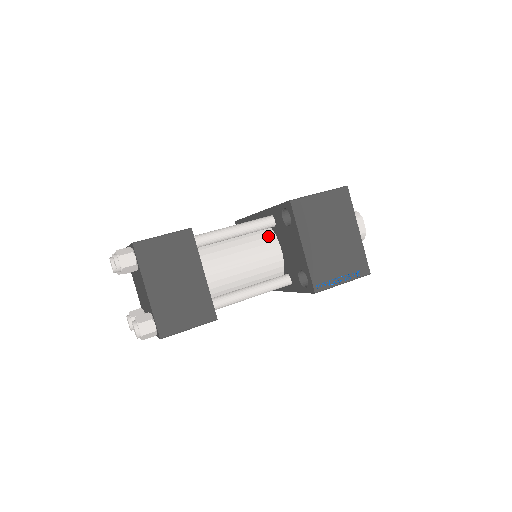
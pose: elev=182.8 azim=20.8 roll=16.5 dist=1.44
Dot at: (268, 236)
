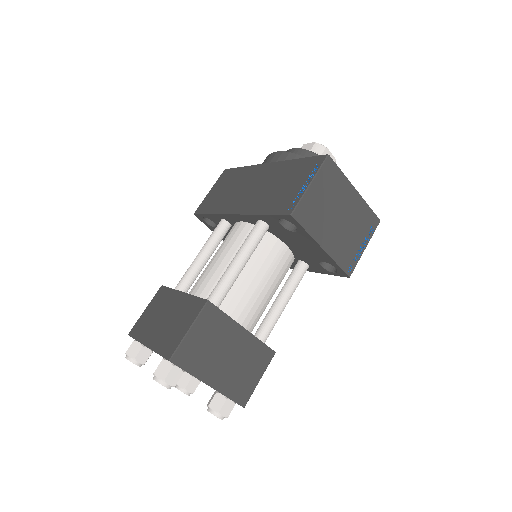
Dot at: (267, 241)
